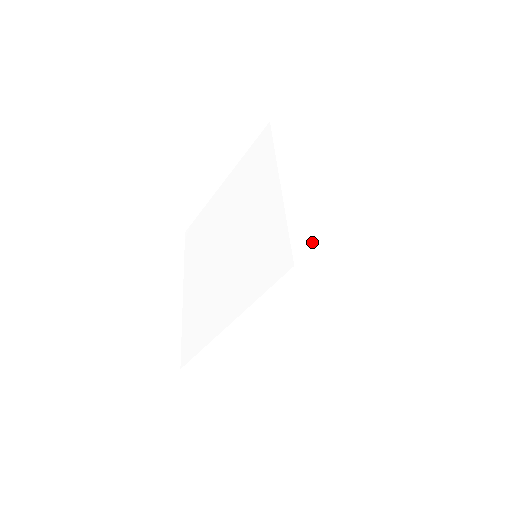
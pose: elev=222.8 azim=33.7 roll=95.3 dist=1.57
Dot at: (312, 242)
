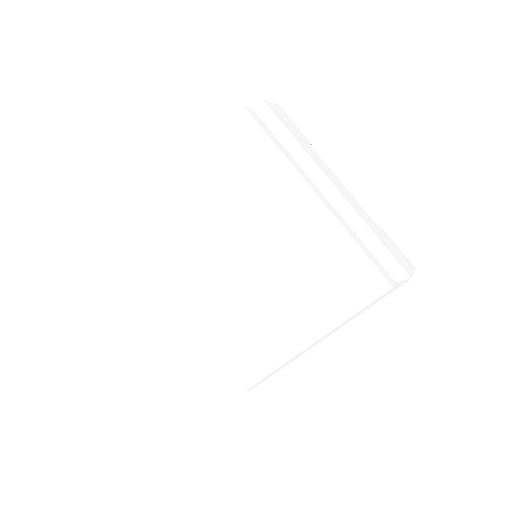
Dot at: (374, 249)
